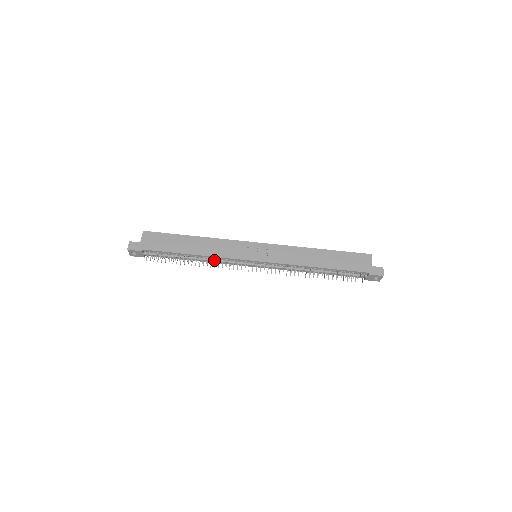
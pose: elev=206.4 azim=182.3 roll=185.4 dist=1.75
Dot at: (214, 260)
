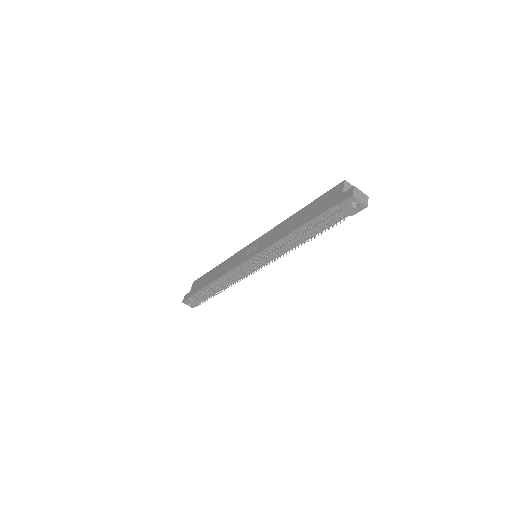
Dot at: (225, 279)
